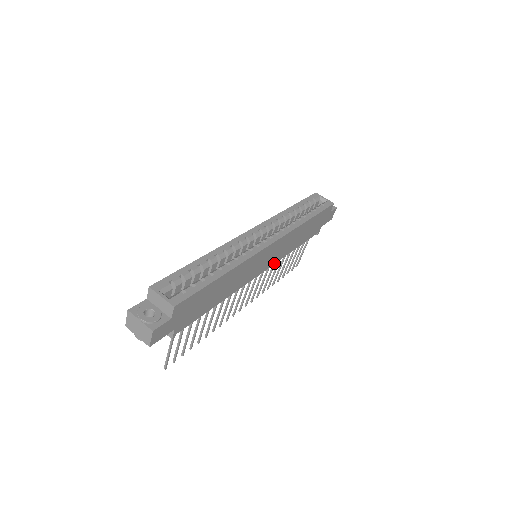
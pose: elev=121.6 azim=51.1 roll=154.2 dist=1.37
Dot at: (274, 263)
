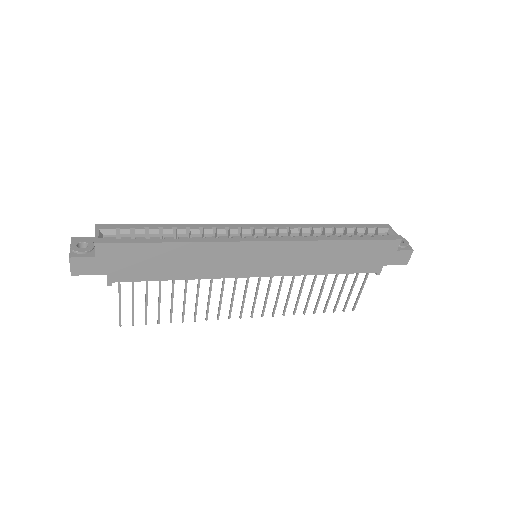
Dot at: (282, 275)
